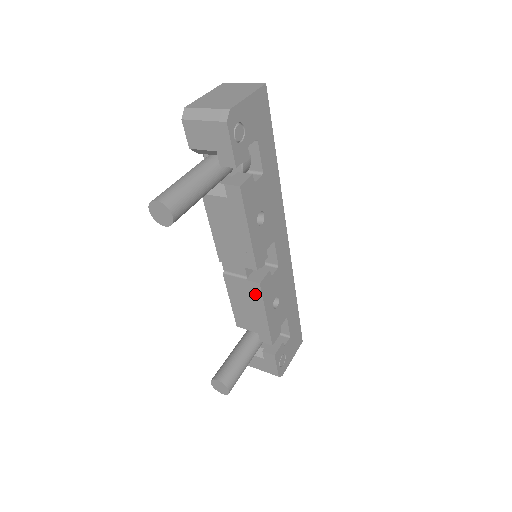
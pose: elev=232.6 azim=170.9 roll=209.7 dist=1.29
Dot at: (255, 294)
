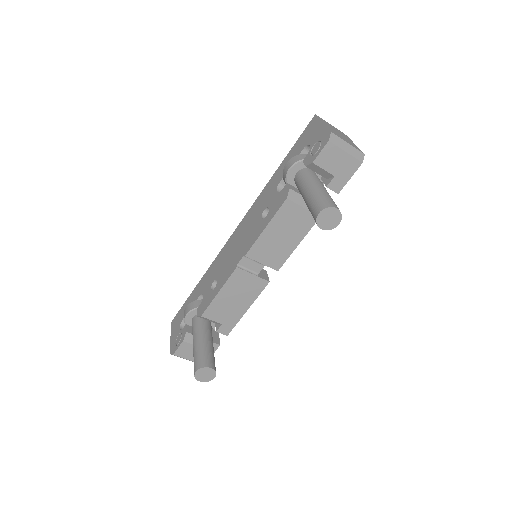
Dot at: (255, 290)
